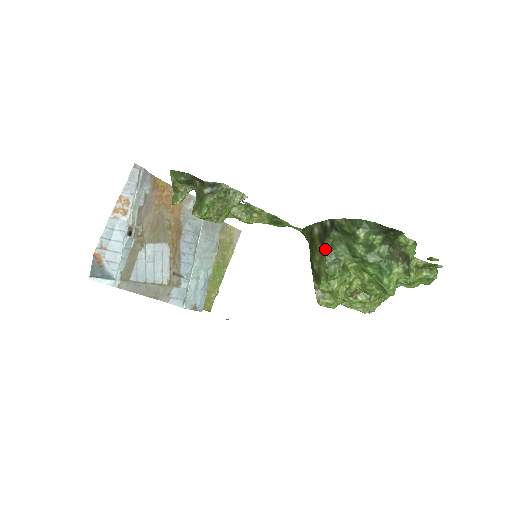
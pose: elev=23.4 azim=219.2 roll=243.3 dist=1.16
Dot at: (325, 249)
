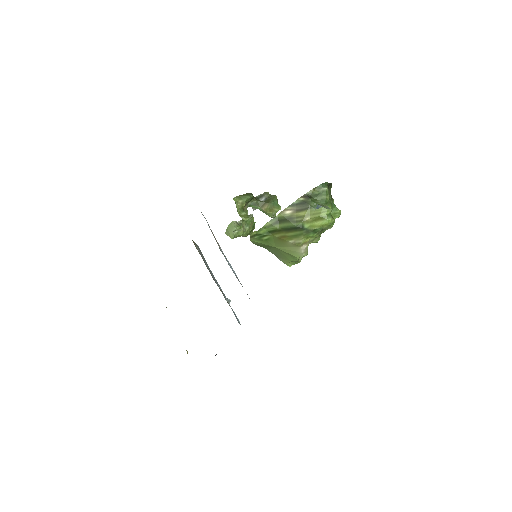
Dot at: (314, 208)
